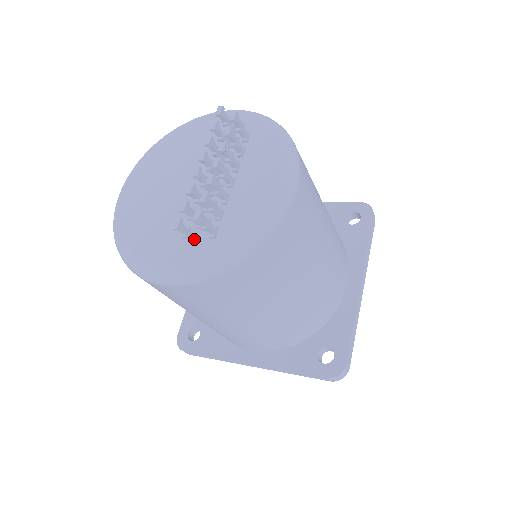
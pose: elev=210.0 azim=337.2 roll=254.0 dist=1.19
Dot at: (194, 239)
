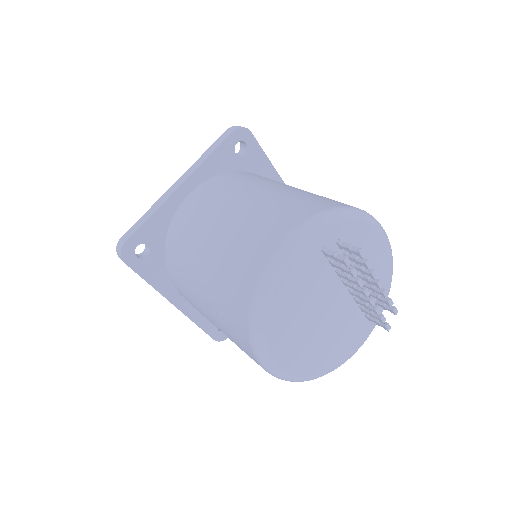
Dot at: occluded
